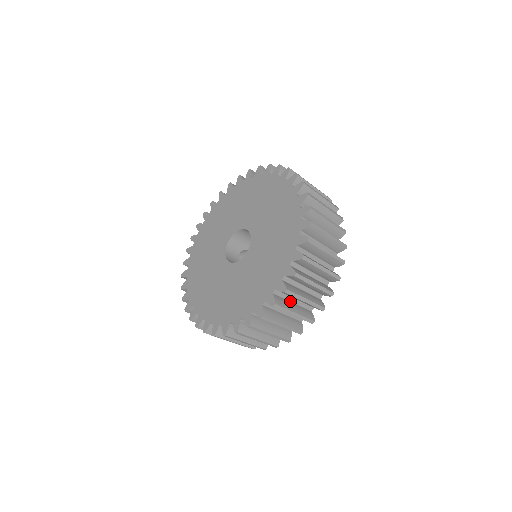
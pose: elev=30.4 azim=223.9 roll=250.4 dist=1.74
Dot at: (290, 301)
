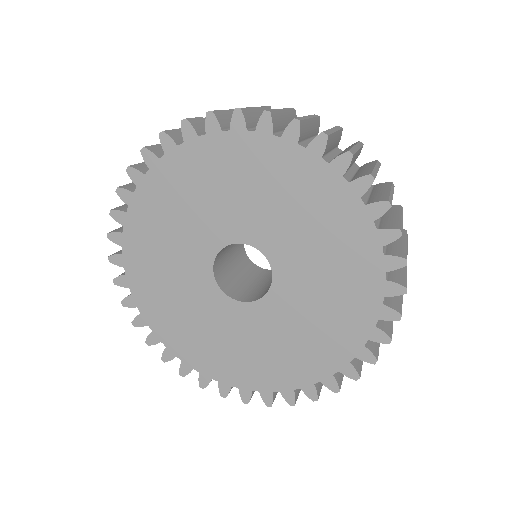
Dot at: occluded
